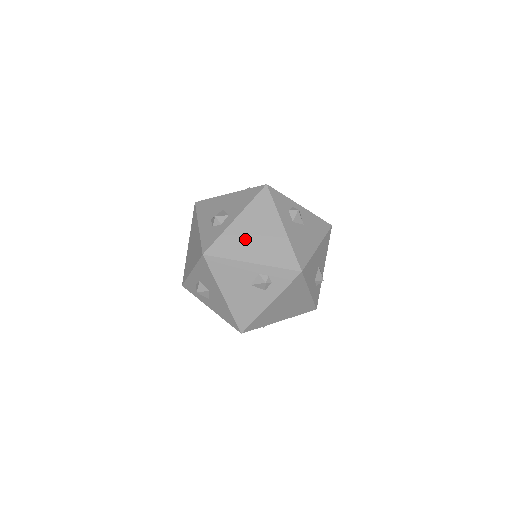
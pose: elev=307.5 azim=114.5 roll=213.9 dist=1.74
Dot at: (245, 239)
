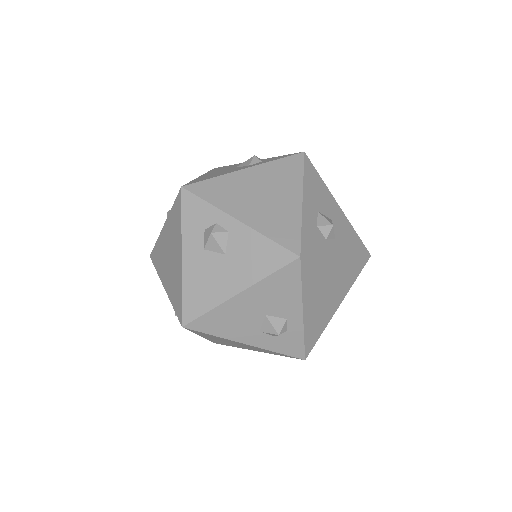
Dot at: (164, 255)
